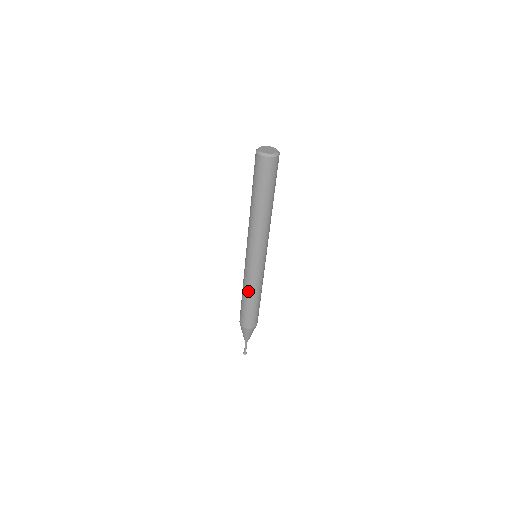
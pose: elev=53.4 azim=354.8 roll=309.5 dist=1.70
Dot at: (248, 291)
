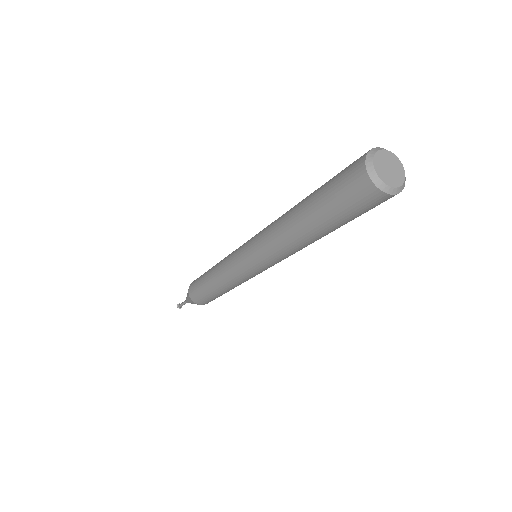
Dot at: occluded
